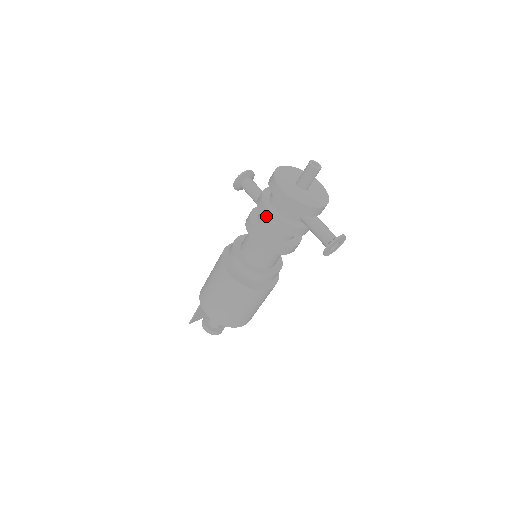
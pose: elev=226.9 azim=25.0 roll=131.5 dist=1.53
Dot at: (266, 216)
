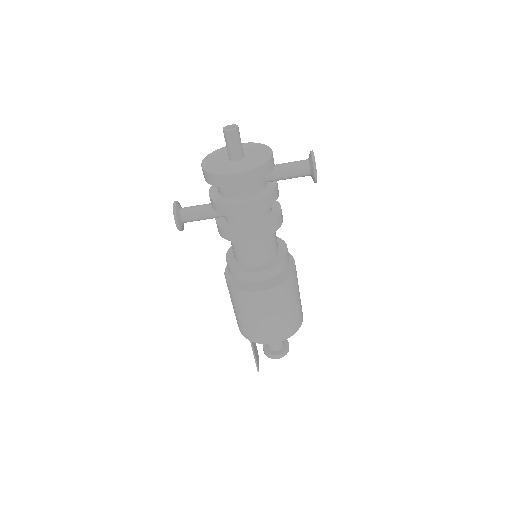
Dot at: (244, 210)
